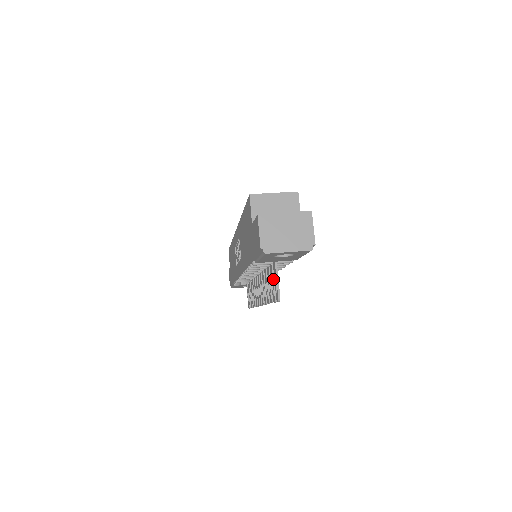
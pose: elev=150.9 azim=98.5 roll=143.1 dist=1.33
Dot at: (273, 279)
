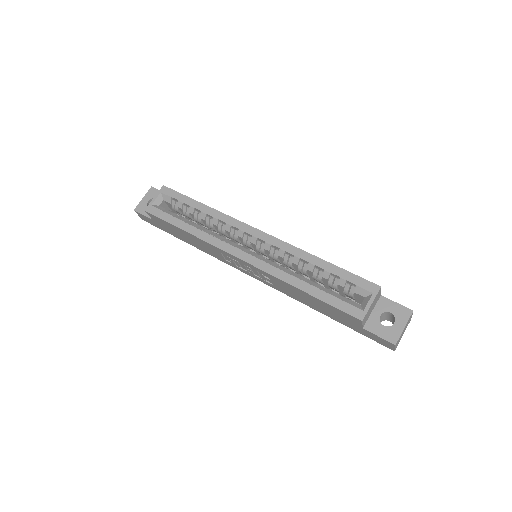
Dot at: occluded
